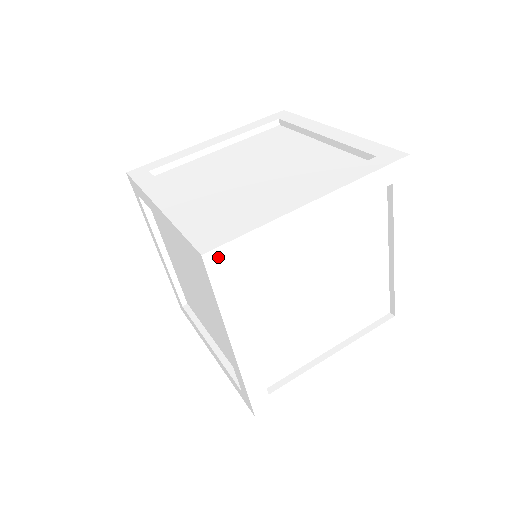
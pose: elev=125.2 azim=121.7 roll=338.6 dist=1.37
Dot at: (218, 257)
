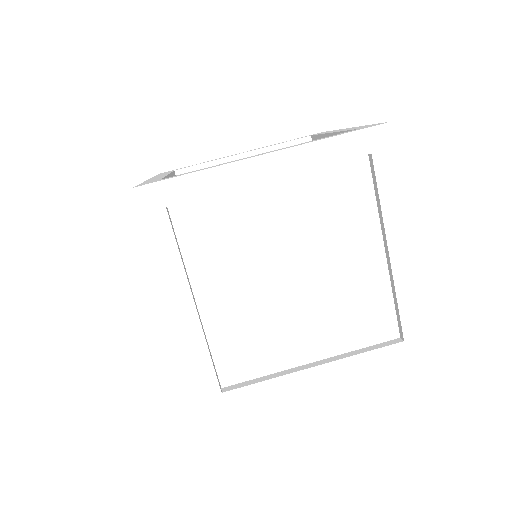
Dot at: (151, 195)
